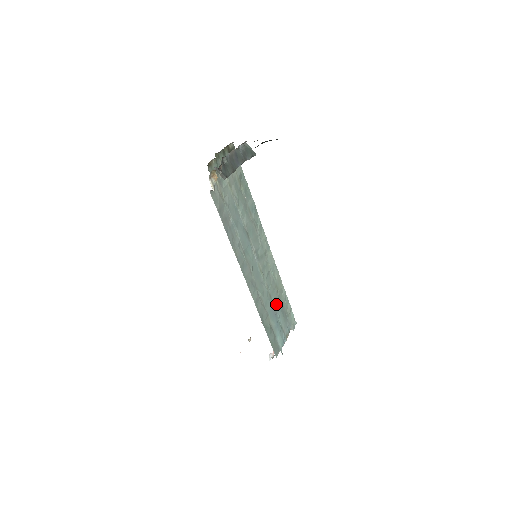
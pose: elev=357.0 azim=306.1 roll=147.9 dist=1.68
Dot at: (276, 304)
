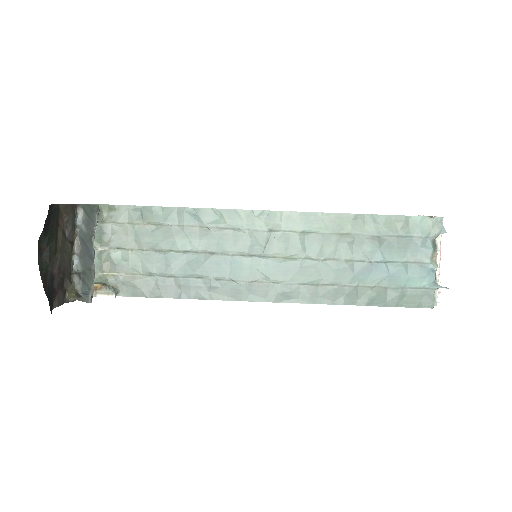
Dot at: (361, 253)
